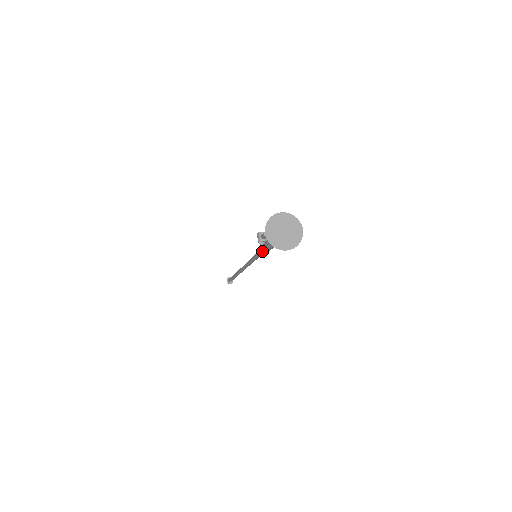
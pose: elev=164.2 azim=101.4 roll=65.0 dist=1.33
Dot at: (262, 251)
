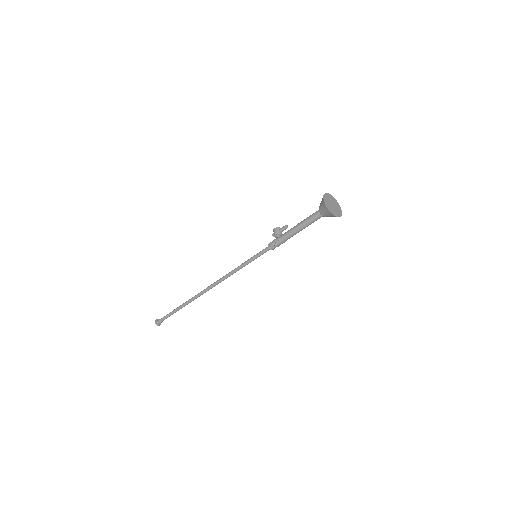
Dot at: (283, 238)
